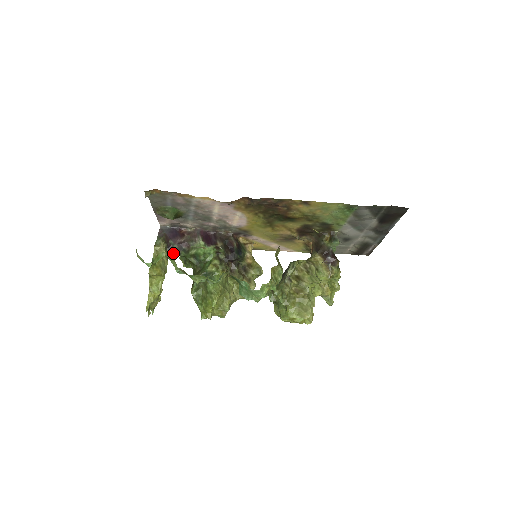
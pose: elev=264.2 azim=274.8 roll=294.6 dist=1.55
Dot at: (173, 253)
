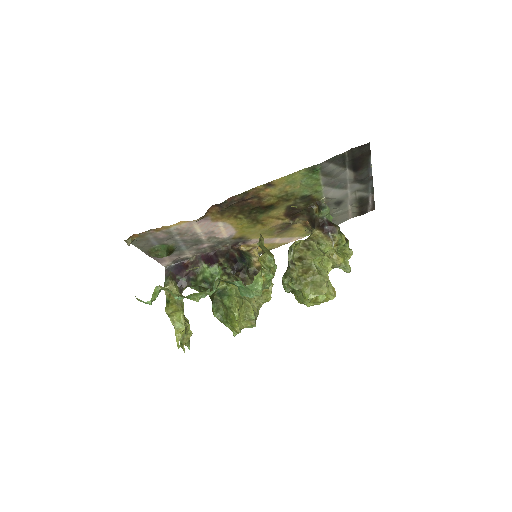
Dot at: (184, 286)
